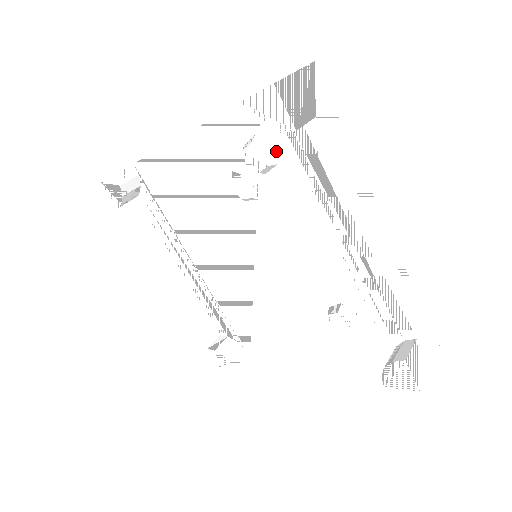
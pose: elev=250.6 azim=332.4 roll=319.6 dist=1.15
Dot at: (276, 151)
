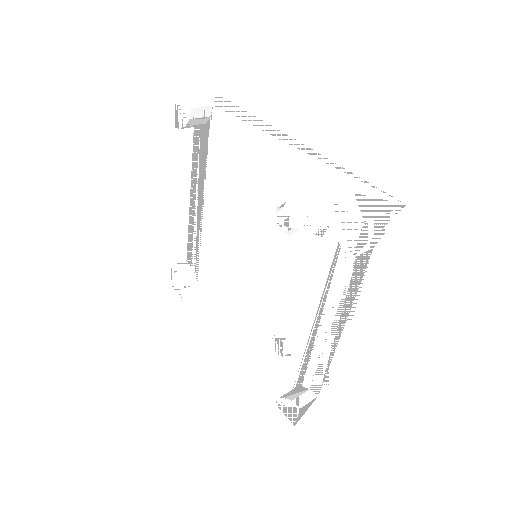
Dot at: (329, 230)
